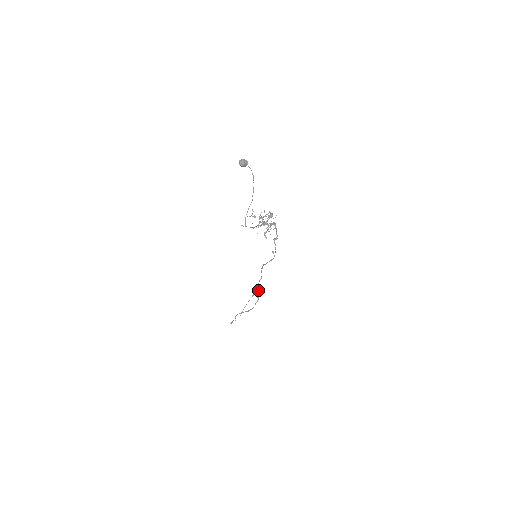
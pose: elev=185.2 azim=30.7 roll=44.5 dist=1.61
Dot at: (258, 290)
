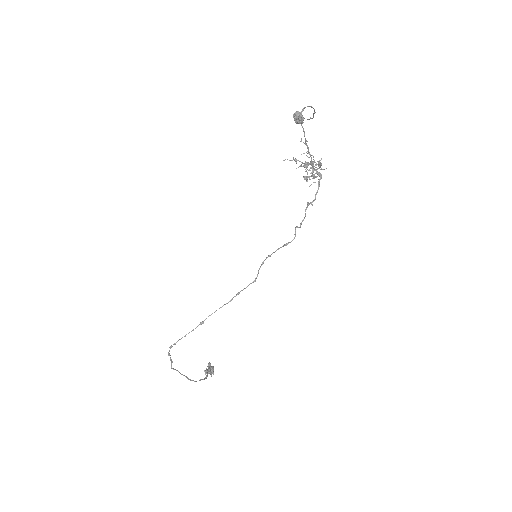
Dot at: (210, 369)
